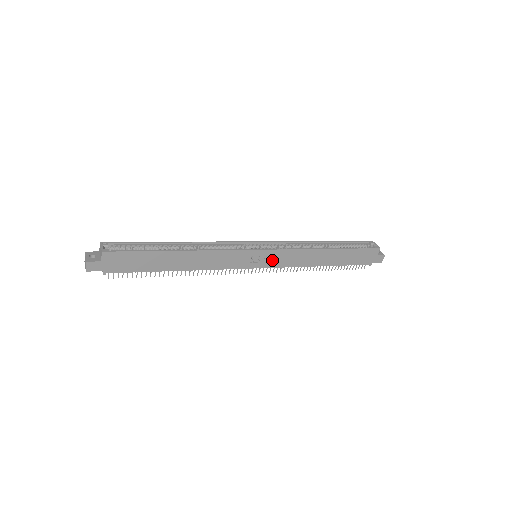
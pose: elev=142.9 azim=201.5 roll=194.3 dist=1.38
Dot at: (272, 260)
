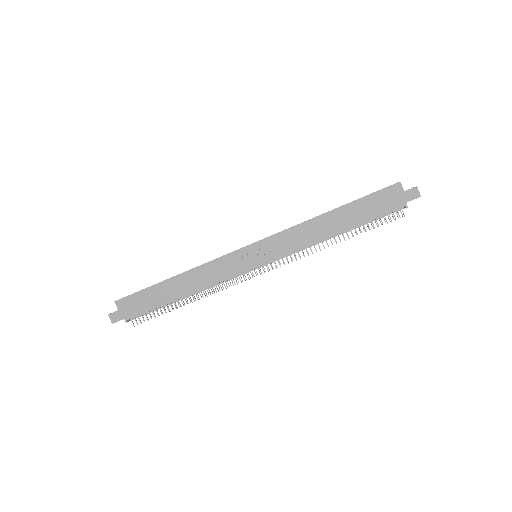
Dot at: (270, 251)
